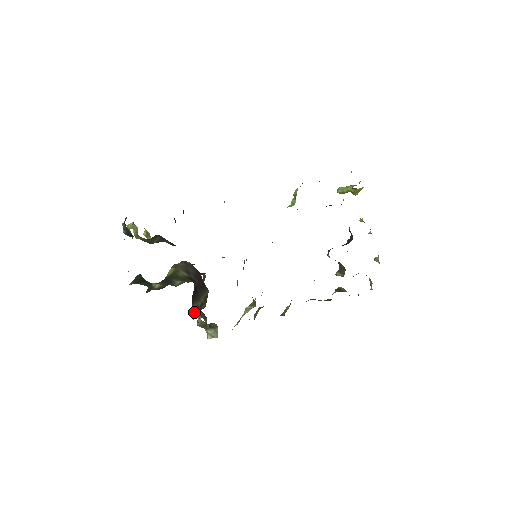
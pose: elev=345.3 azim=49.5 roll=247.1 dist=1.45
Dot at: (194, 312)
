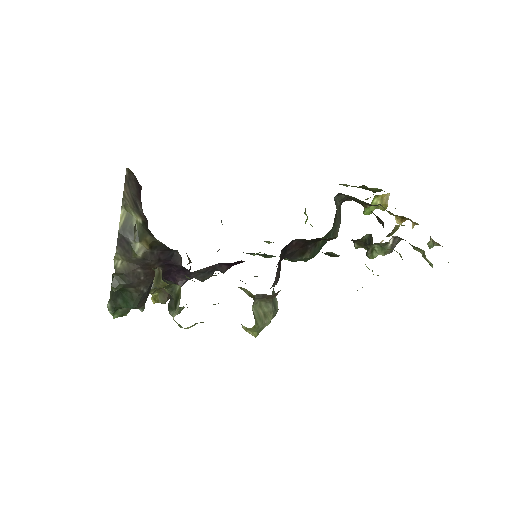
Dot at: (134, 235)
